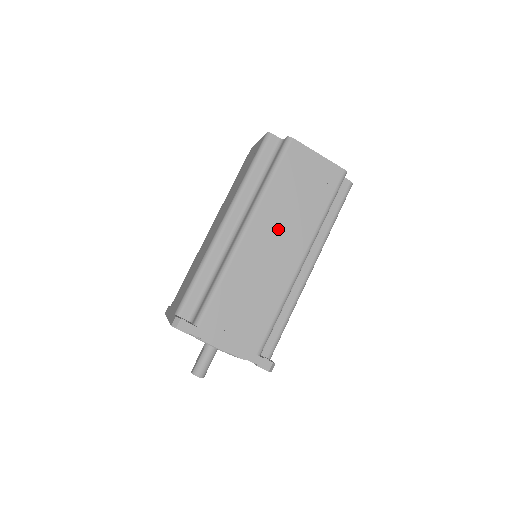
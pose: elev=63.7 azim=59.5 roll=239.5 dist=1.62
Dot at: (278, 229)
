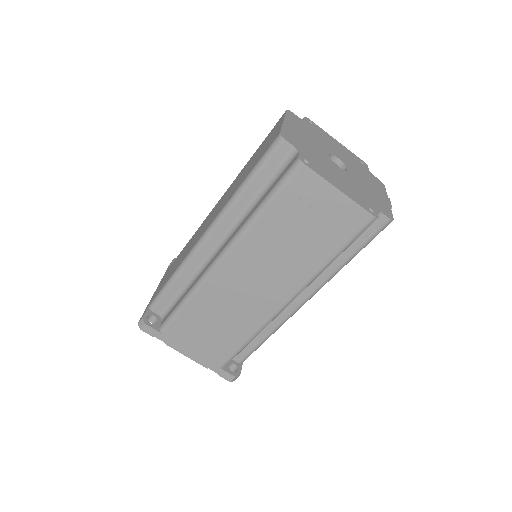
Dot at: (261, 267)
